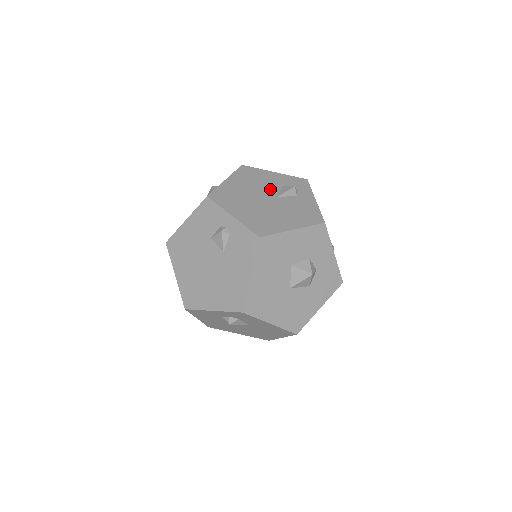
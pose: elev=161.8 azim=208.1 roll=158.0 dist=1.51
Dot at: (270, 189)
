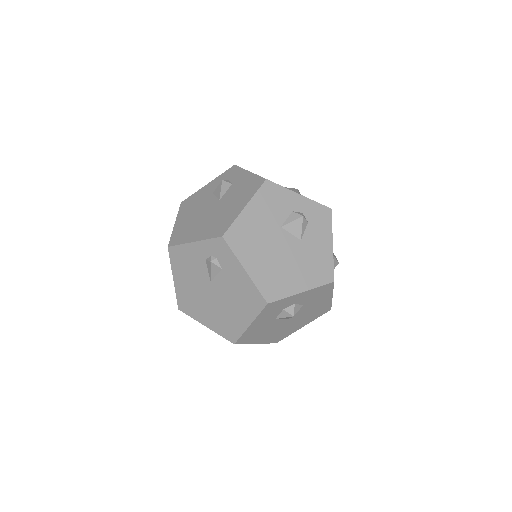
Dot at: occluded
